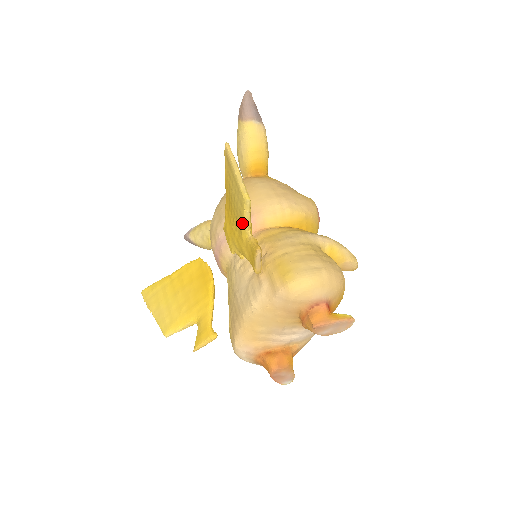
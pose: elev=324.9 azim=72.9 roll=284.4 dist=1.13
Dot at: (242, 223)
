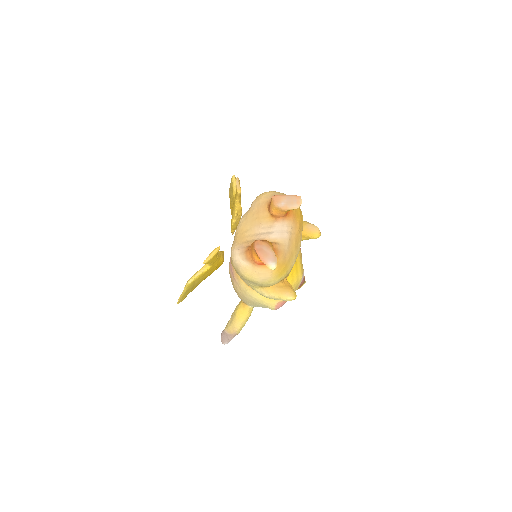
Dot at: (233, 189)
